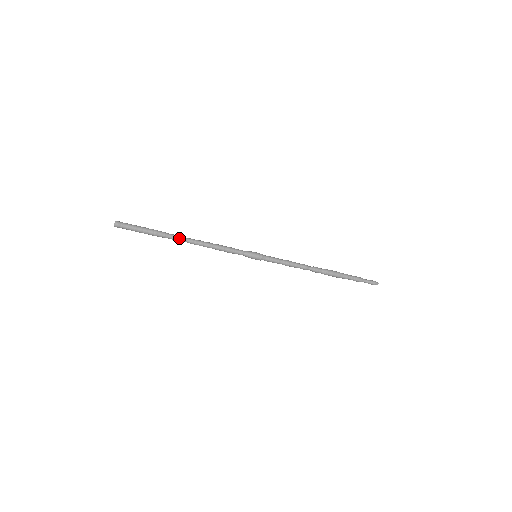
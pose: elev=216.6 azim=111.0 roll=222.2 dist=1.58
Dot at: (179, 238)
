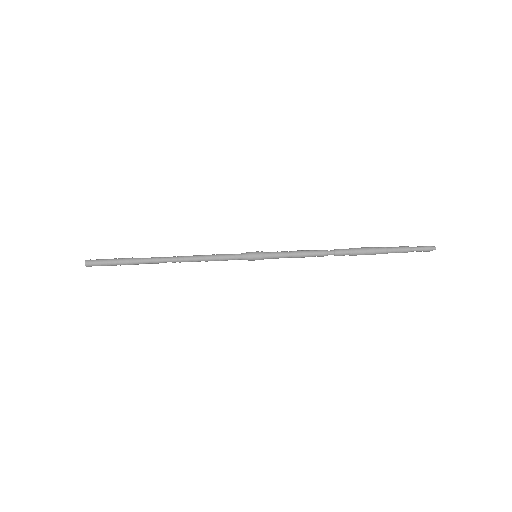
Dot at: (158, 261)
